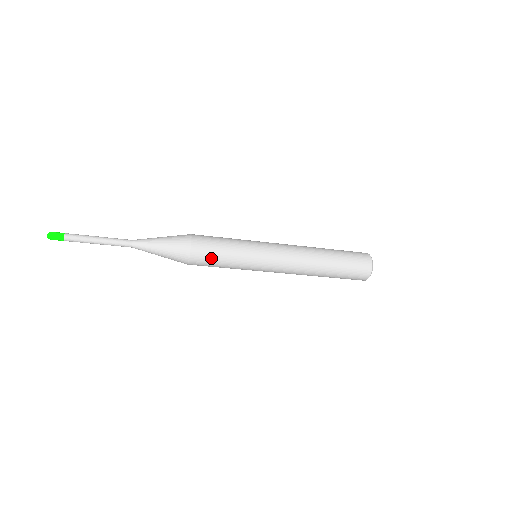
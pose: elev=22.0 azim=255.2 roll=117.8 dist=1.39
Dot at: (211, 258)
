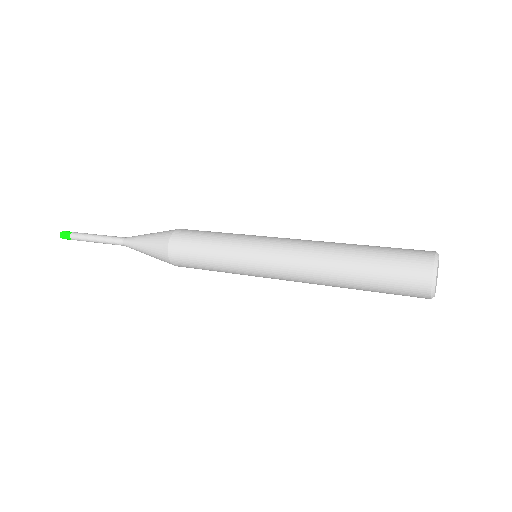
Dot at: occluded
